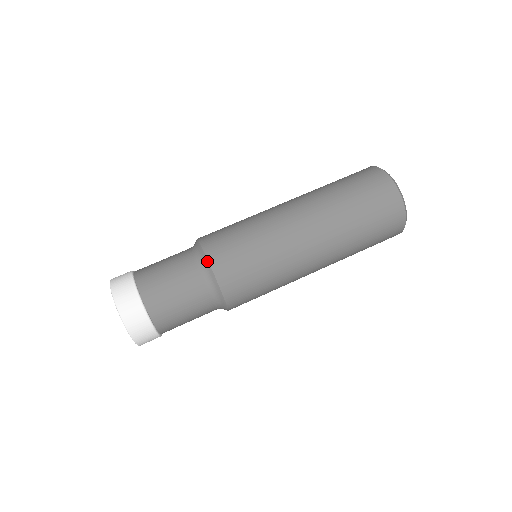
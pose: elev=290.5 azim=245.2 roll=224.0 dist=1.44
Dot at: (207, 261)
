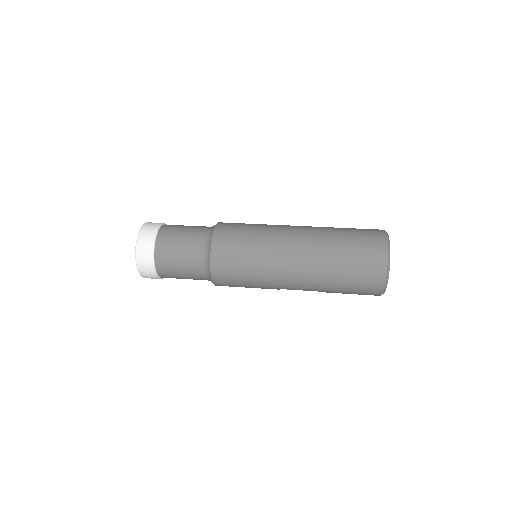
Dot at: (211, 238)
